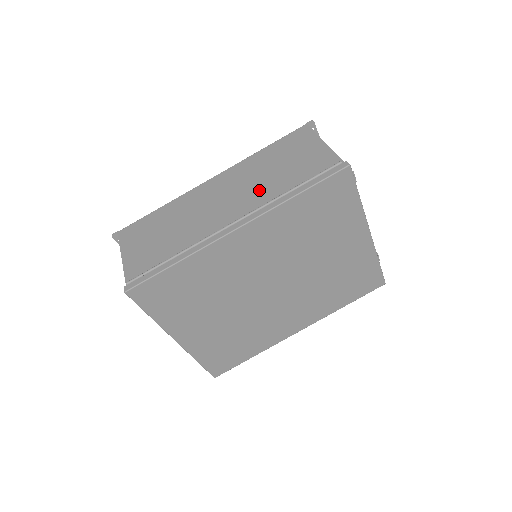
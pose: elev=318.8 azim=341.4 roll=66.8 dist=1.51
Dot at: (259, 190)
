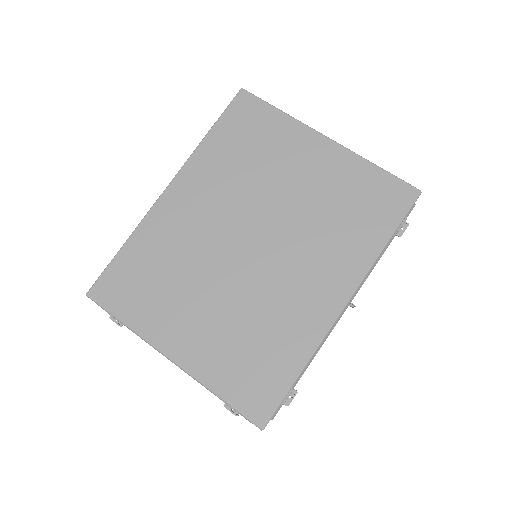
Dot at: occluded
